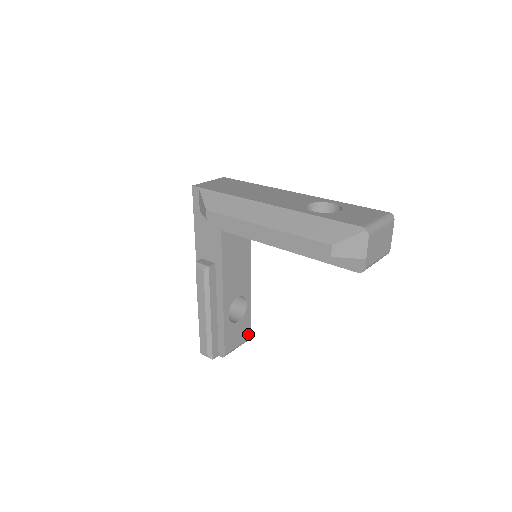
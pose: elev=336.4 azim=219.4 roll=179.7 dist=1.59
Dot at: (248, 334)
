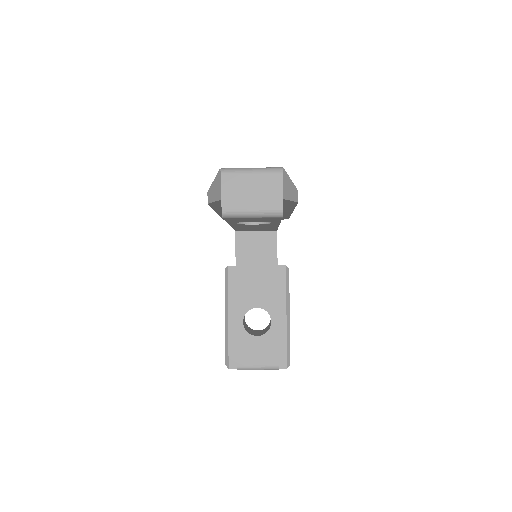
Dot at: (274, 360)
